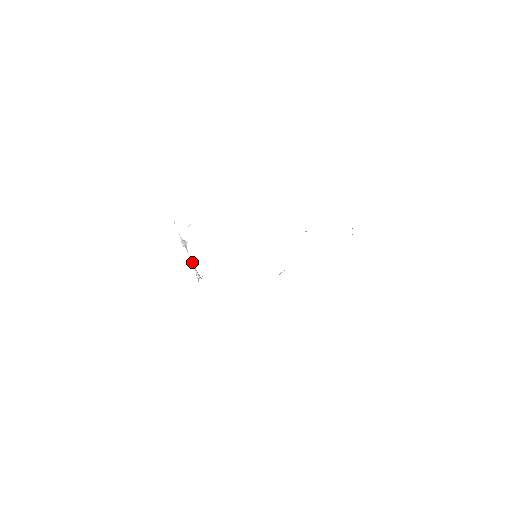
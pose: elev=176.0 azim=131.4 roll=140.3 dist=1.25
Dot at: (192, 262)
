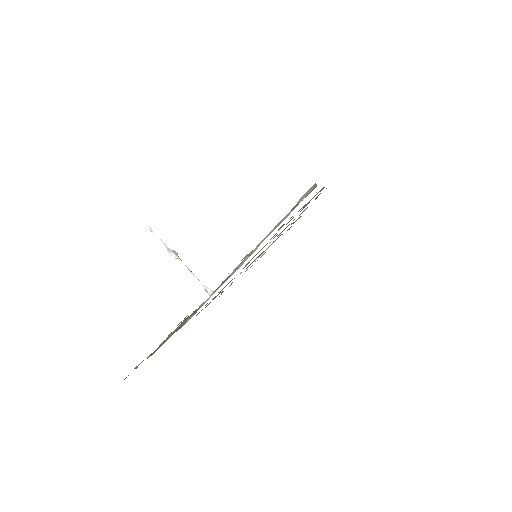
Dot at: (194, 275)
